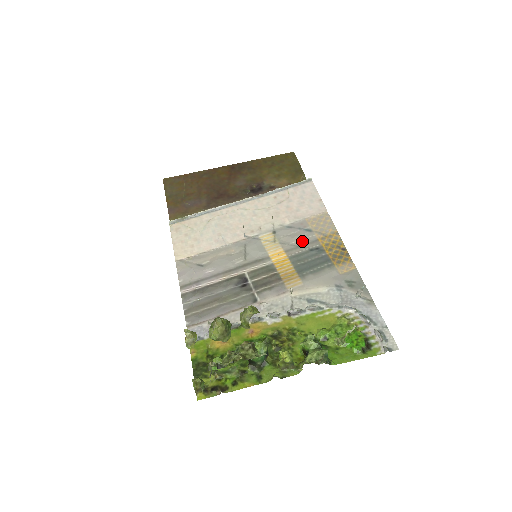
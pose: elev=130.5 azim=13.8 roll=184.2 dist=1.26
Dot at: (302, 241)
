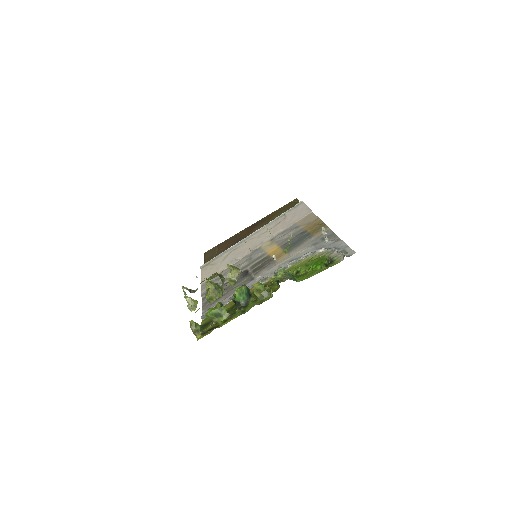
Dot at: occluded
